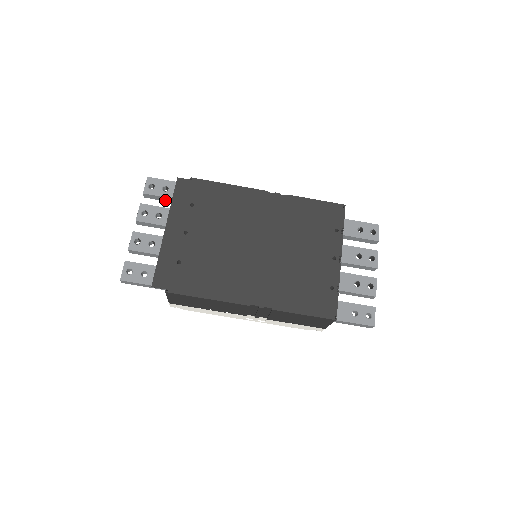
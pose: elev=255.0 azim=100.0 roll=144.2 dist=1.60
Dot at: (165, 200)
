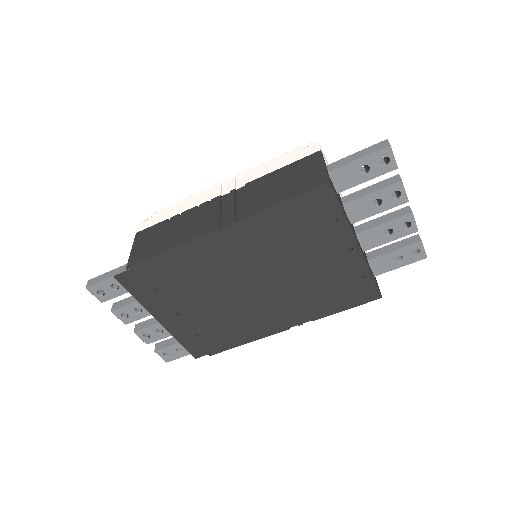
Dot at: occluded
